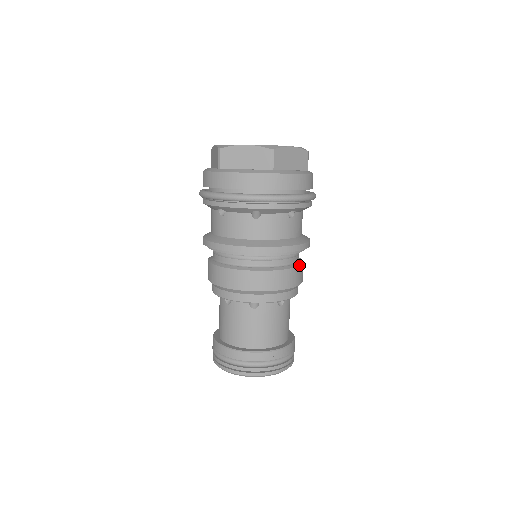
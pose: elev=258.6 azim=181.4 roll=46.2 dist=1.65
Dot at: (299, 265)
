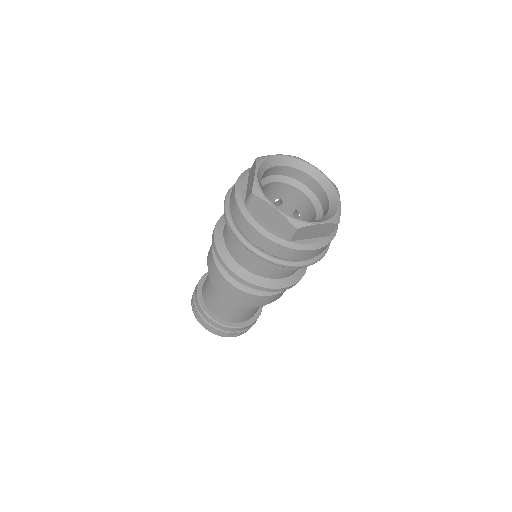
Dot at: occluded
